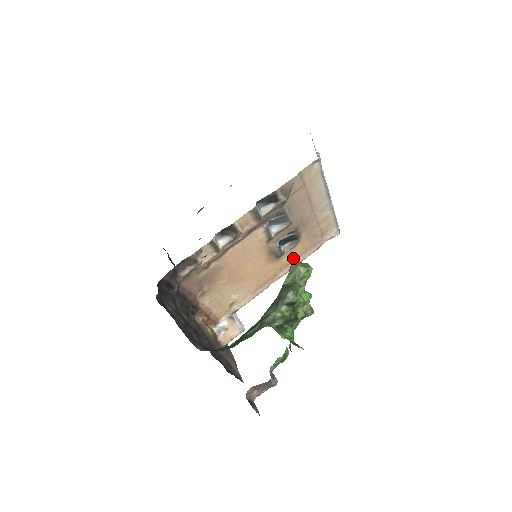
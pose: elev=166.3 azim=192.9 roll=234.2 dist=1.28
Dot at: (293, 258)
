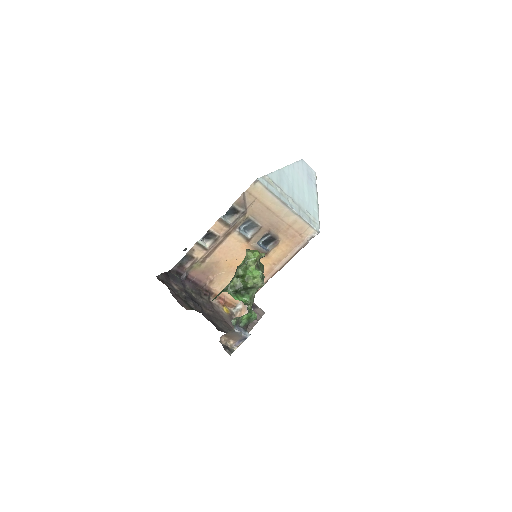
Dot at: (282, 255)
